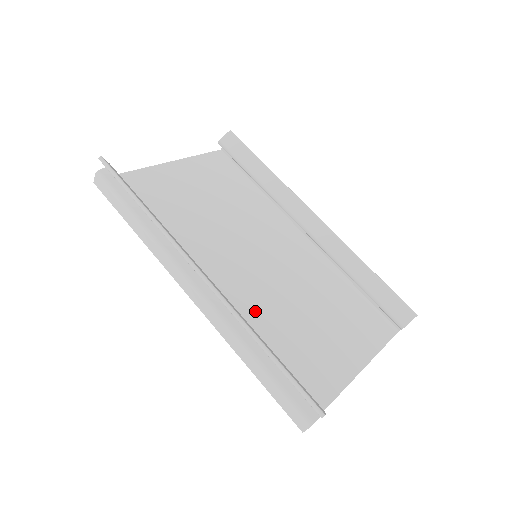
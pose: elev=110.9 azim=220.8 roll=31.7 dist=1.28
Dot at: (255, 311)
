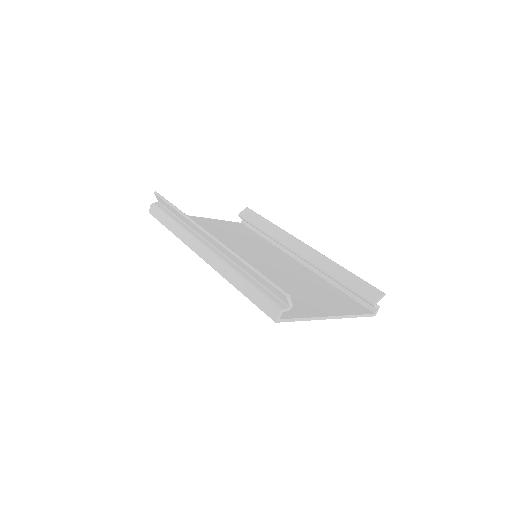
Dot at: occluded
